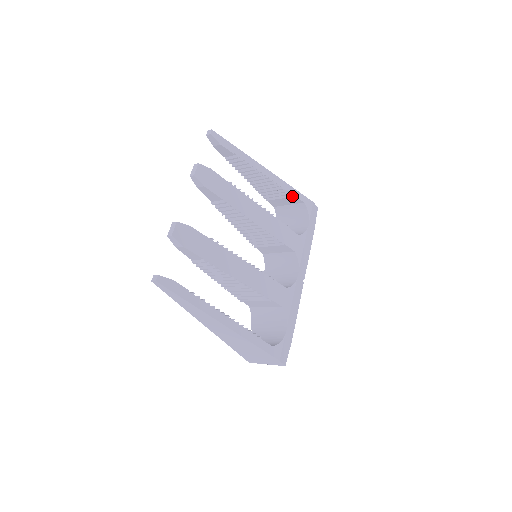
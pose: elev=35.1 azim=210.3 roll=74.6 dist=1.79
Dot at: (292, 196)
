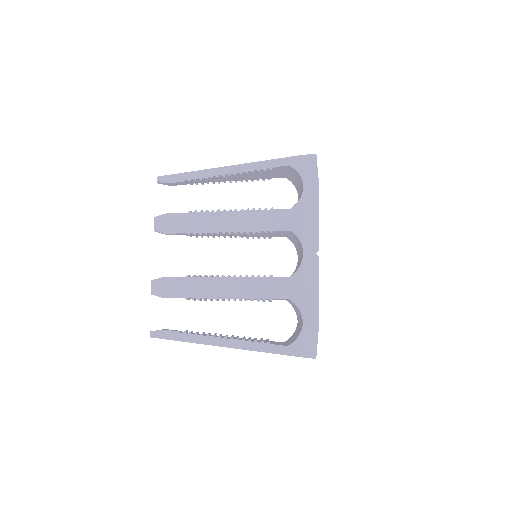
Dot at: (270, 170)
